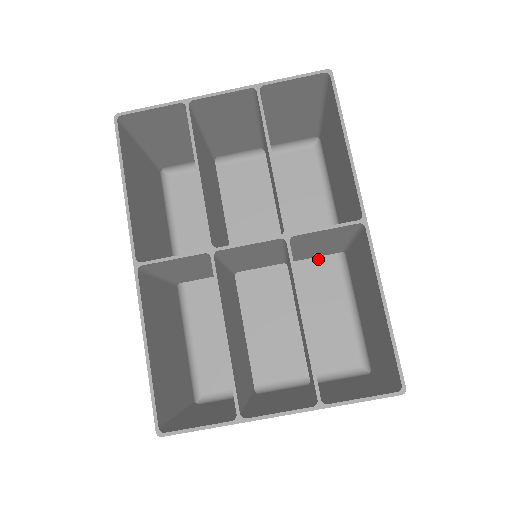
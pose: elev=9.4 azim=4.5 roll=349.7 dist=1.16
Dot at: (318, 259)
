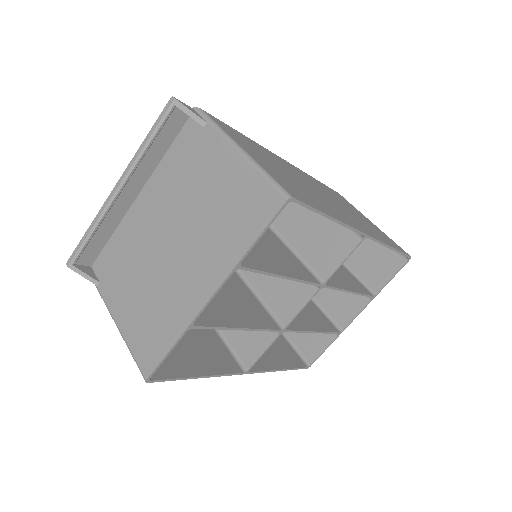
Dot at: occluded
